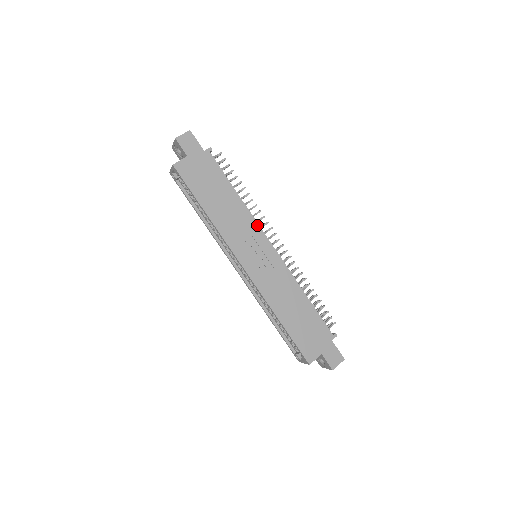
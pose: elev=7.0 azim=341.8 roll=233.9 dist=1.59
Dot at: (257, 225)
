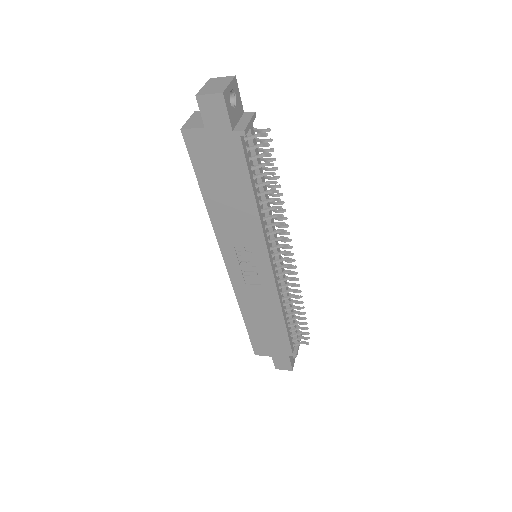
Dot at: (264, 242)
